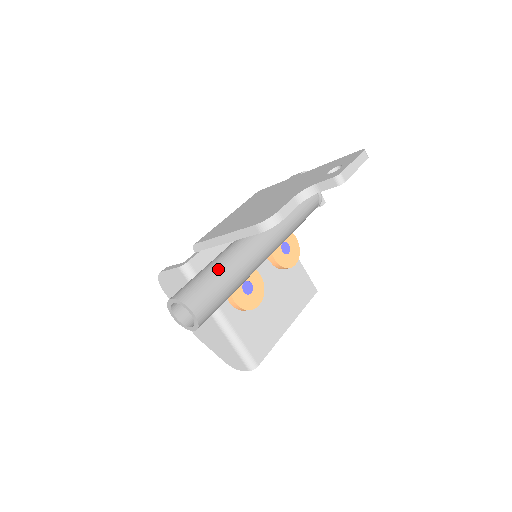
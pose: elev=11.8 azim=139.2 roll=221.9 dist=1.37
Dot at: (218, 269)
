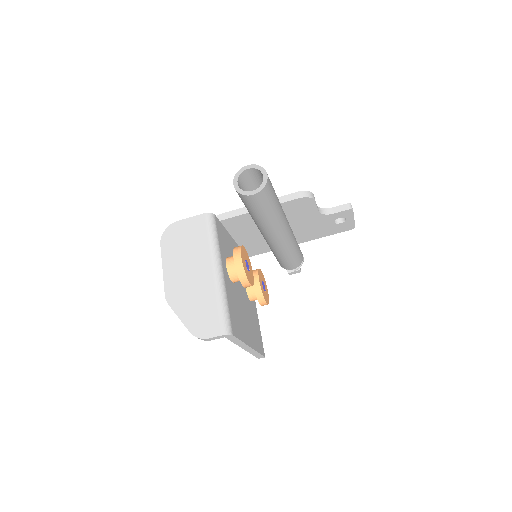
Dot at: occluded
